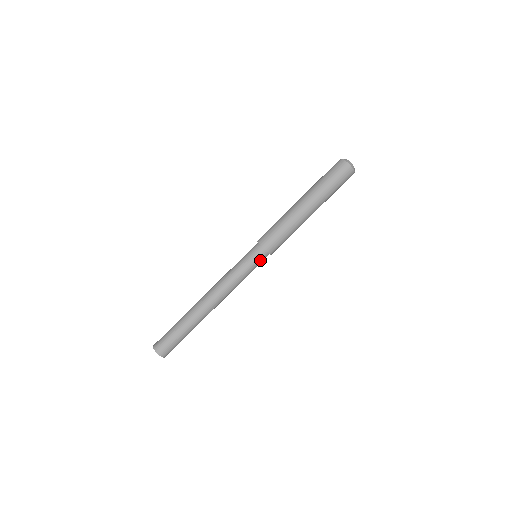
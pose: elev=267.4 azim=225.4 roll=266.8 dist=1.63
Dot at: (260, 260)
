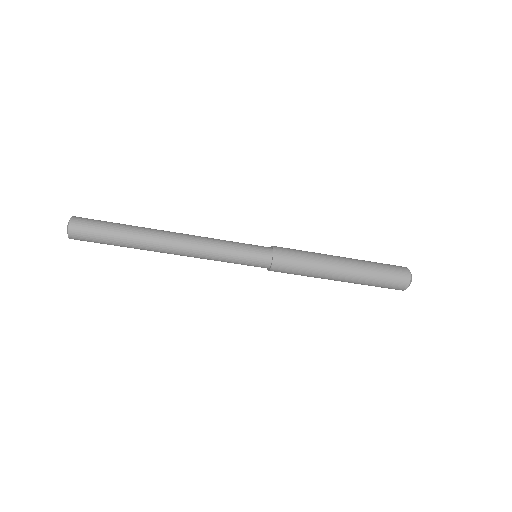
Dot at: occluded
